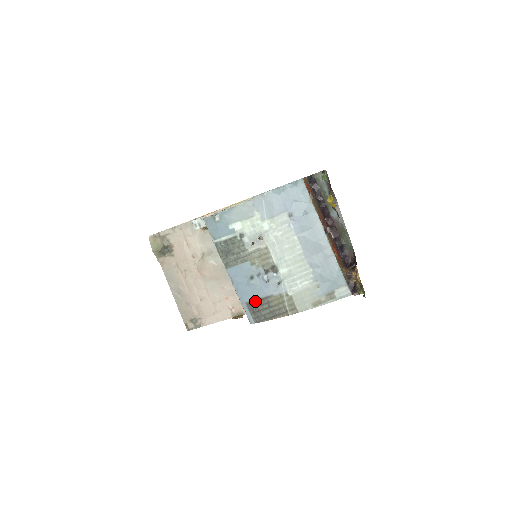
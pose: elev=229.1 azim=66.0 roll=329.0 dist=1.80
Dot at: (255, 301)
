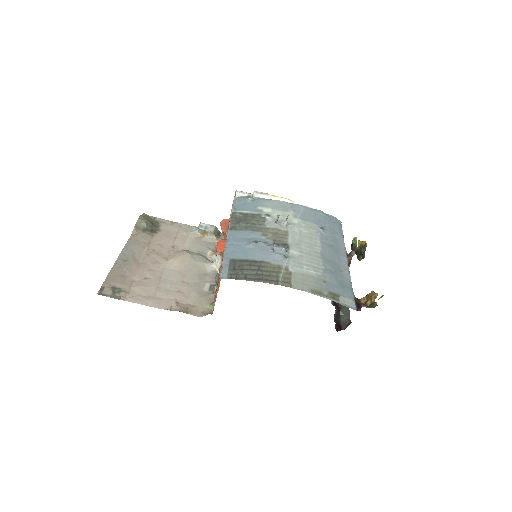
Dot at: (244, 260)
